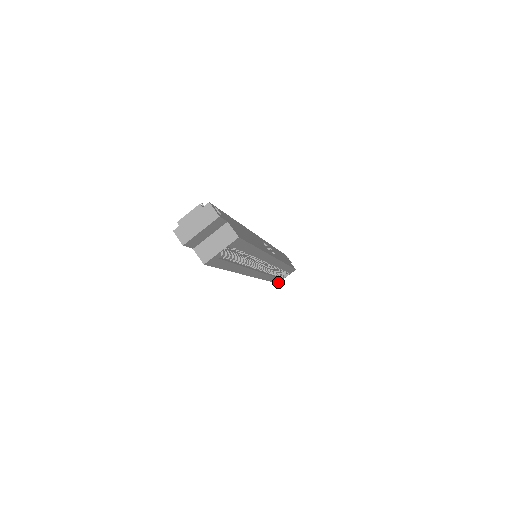
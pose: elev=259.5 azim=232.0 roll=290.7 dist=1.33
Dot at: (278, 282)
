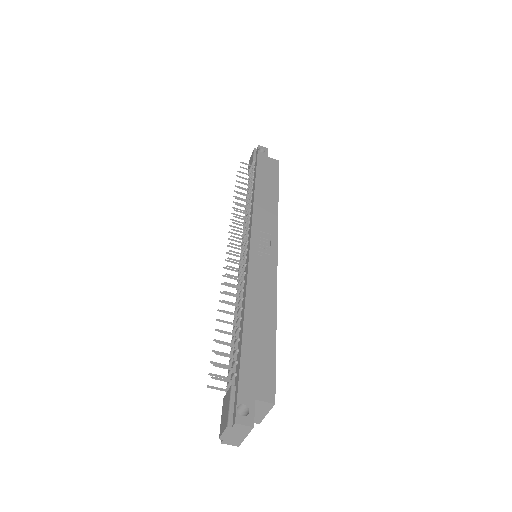
Dot at: occluded
